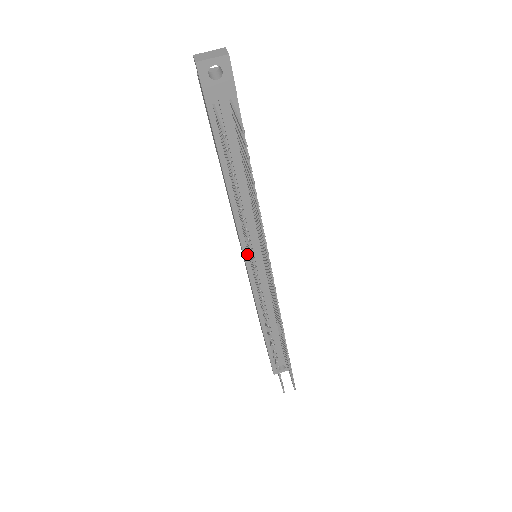
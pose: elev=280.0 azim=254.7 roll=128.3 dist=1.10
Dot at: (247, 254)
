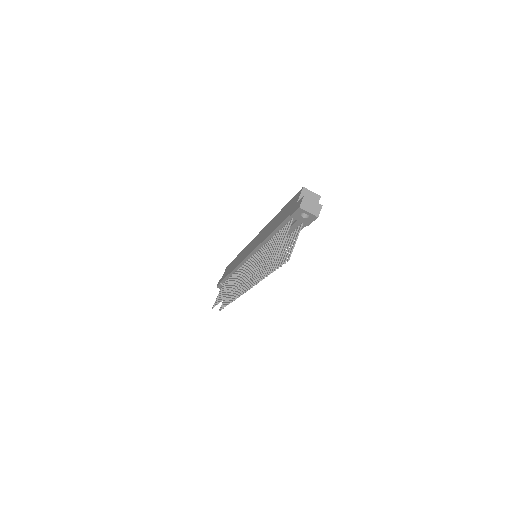
Dot at: (252, 255)
